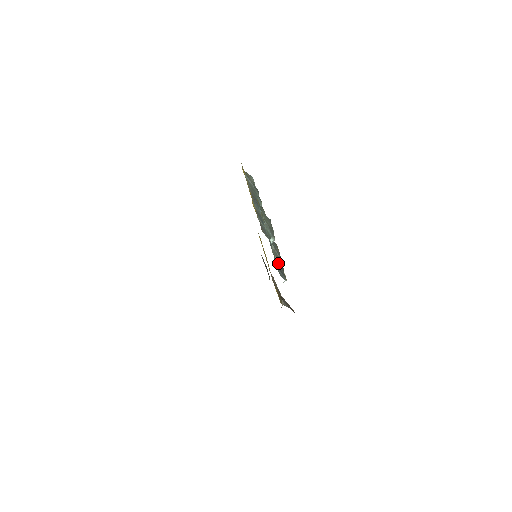
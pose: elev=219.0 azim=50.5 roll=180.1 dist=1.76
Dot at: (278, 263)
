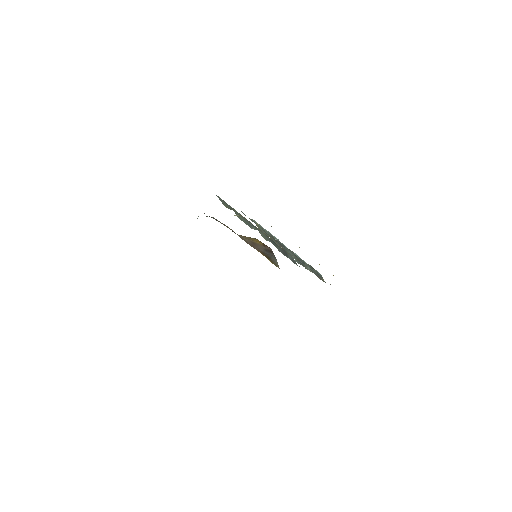
Dot at: (275, 246)
